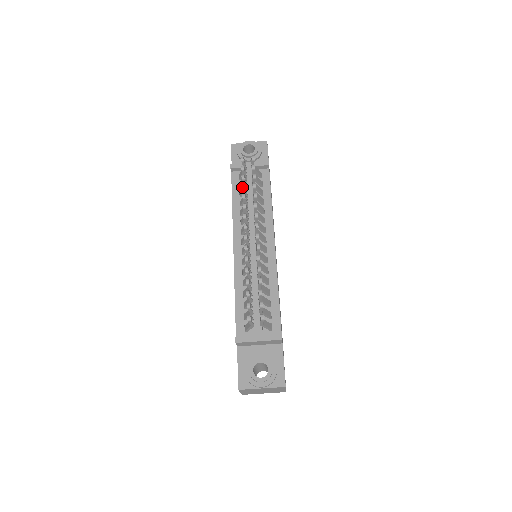
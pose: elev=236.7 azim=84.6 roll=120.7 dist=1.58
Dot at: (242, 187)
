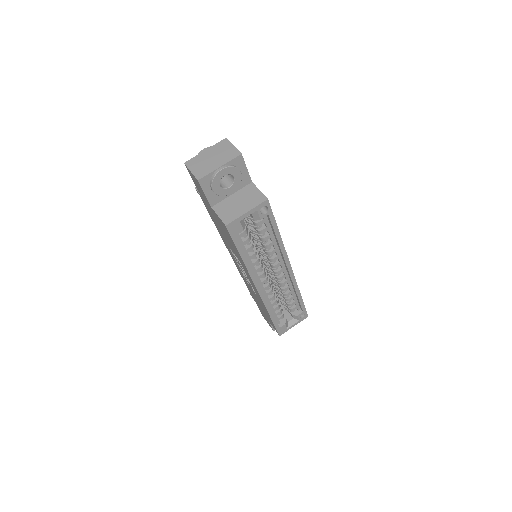
Dot at: occluded
